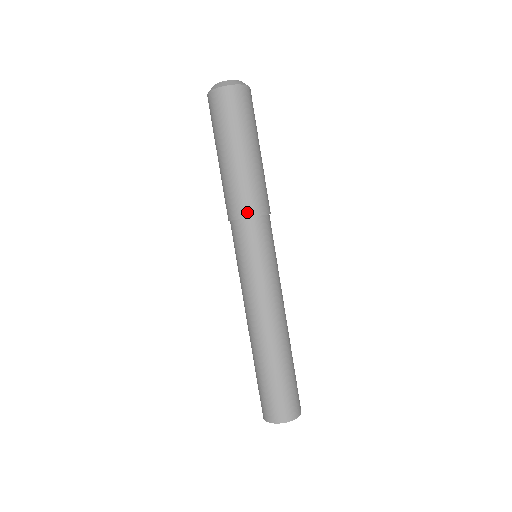
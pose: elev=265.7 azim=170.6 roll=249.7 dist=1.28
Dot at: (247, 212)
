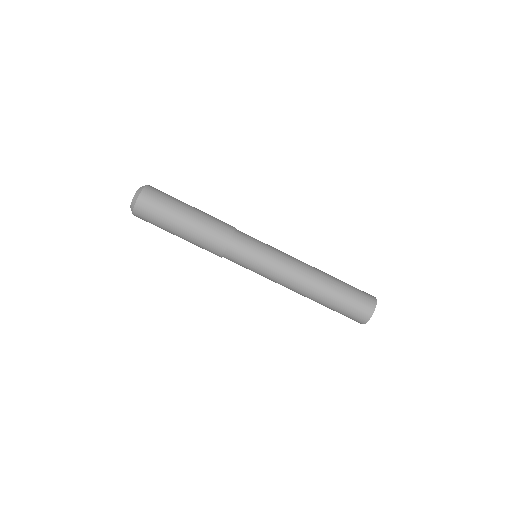
Dot at: (230, 231)
